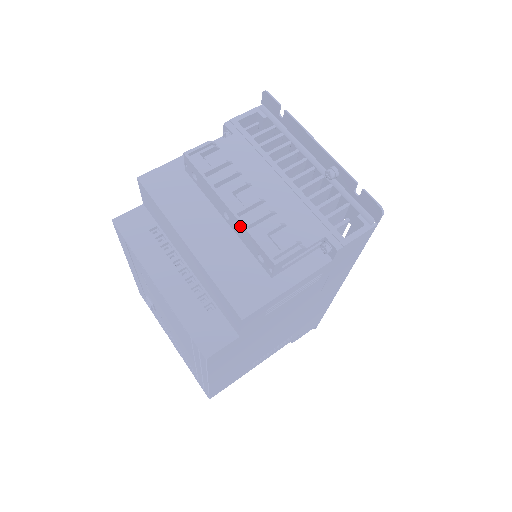
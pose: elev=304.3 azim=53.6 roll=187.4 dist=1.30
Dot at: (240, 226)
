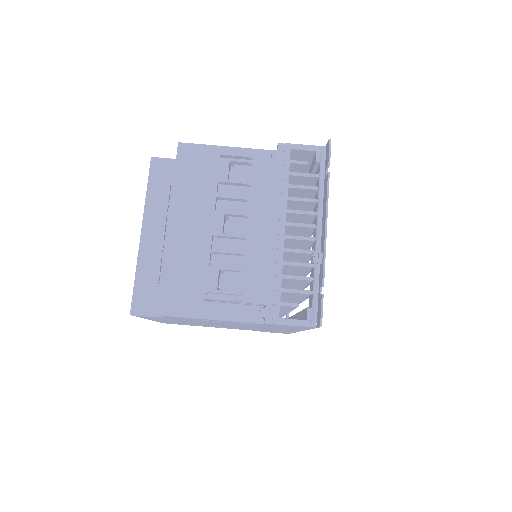
Dot at: (209, 246)
